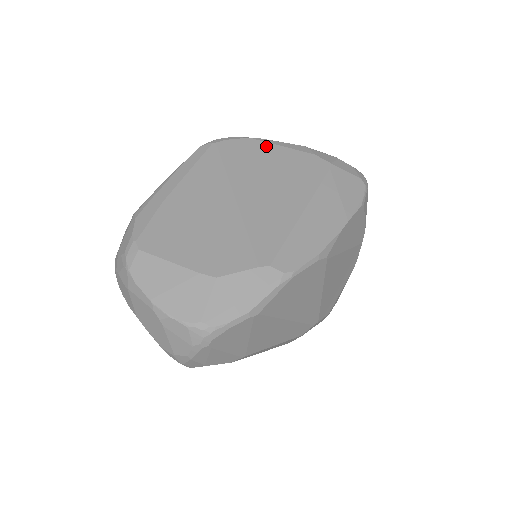
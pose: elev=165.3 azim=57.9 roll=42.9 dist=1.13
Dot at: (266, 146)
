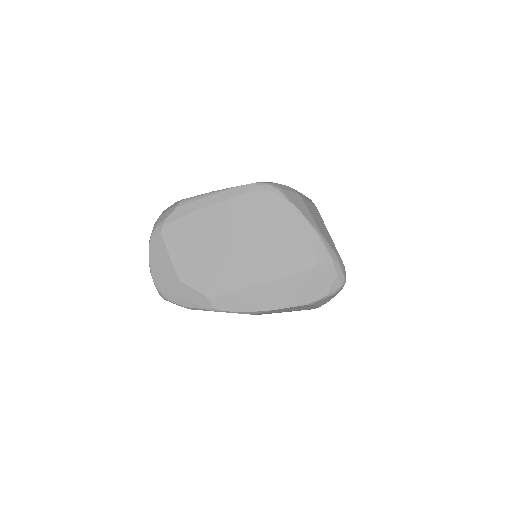
Dot at: (291, 218)
